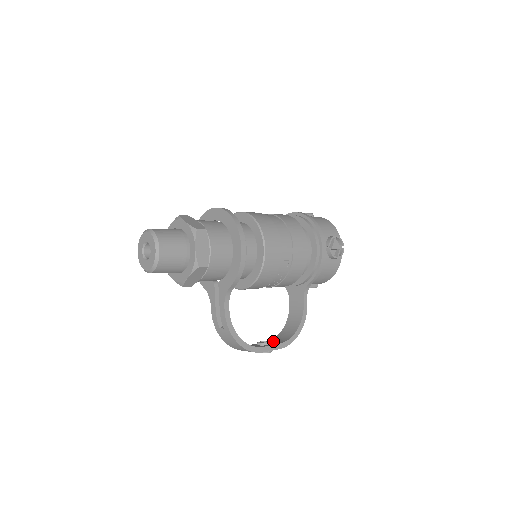
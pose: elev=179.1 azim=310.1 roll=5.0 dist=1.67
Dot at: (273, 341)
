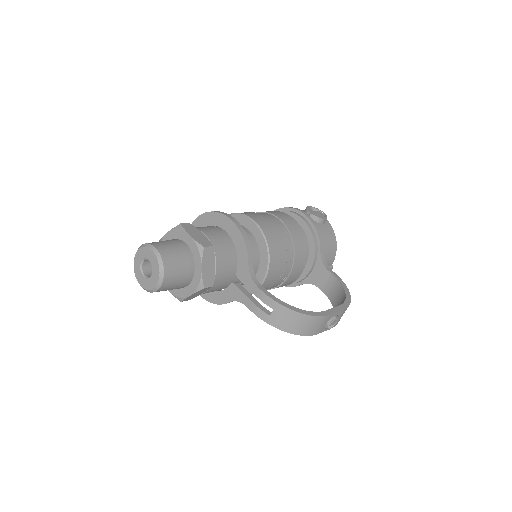
Dot at: occluded
